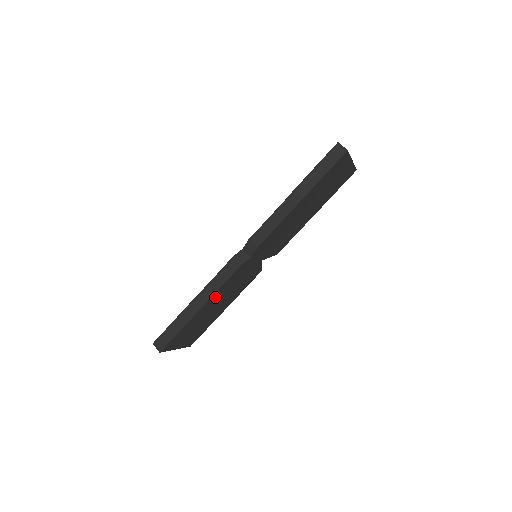
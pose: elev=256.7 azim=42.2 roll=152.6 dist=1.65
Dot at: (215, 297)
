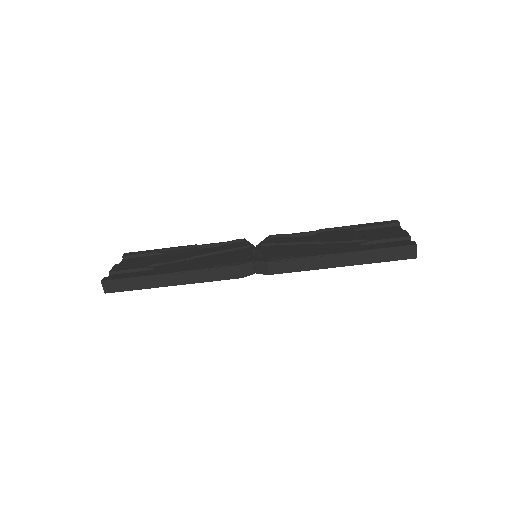
Dot at: occluded
